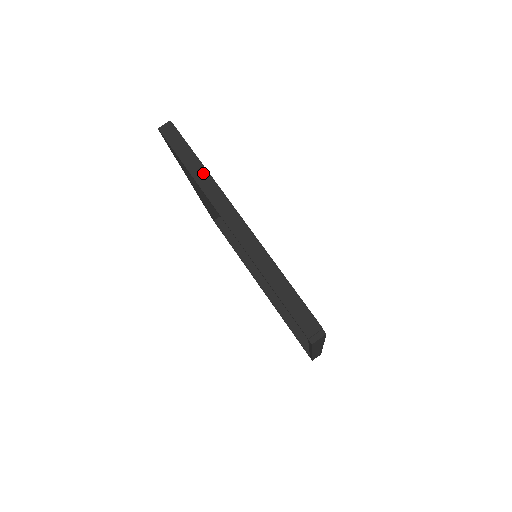
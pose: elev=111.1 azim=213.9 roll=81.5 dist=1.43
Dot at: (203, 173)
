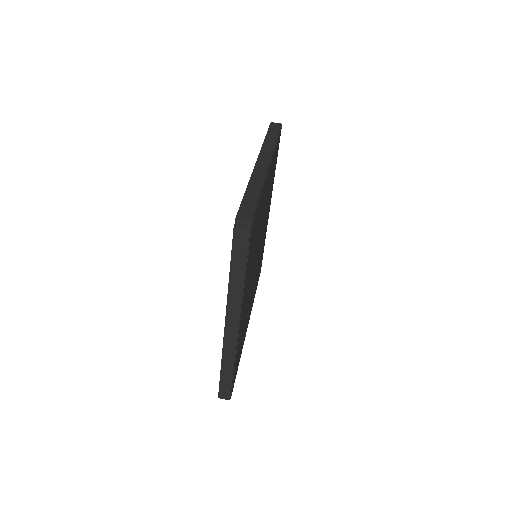
Dot at: (239, 287)
